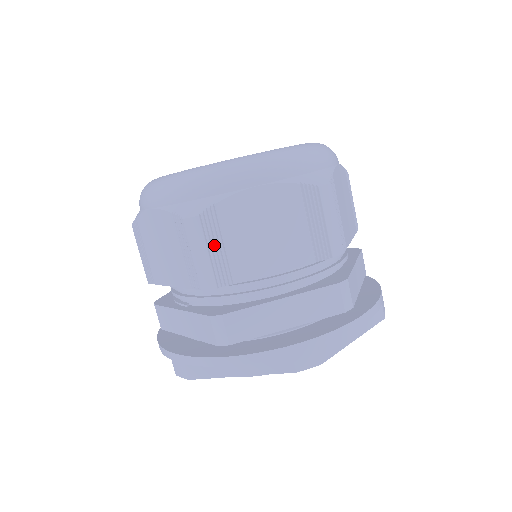
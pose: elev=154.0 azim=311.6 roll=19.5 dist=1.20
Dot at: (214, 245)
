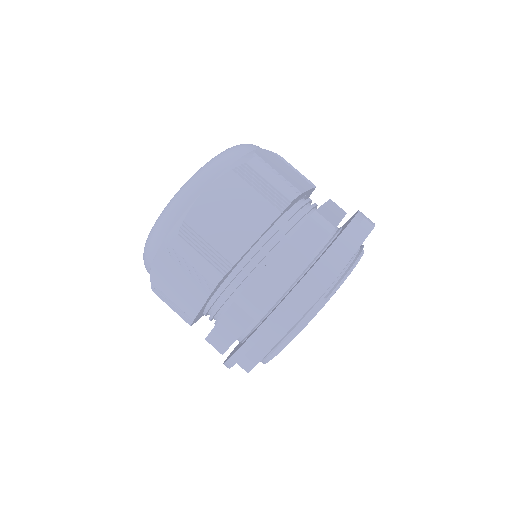
Dot at: (275, 172)
